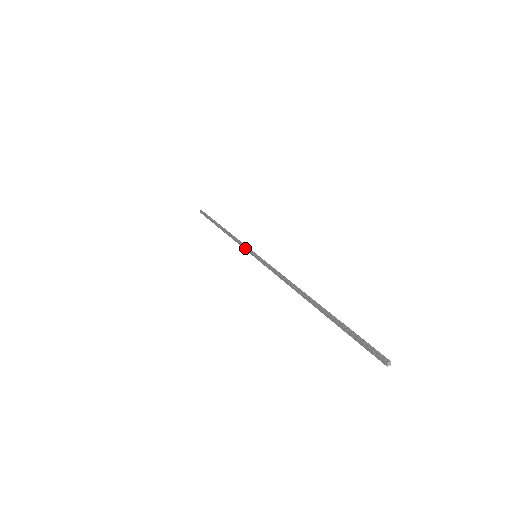
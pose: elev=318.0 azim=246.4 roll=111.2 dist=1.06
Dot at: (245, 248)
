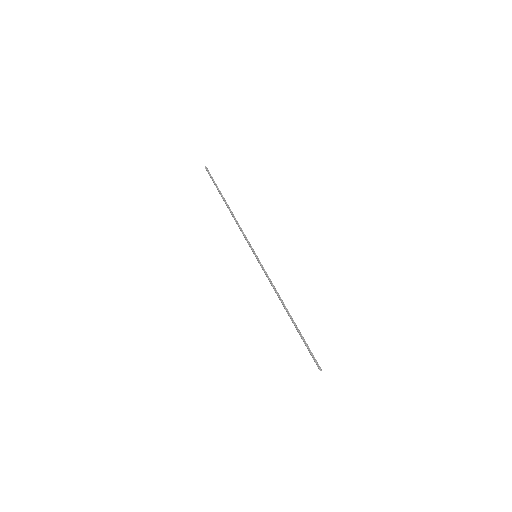
Dot at: (248, 244)
